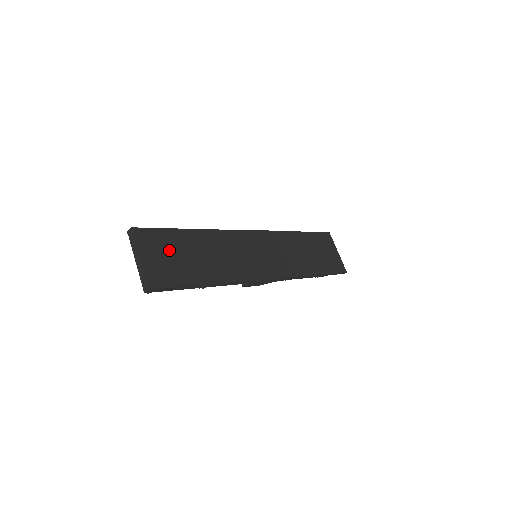
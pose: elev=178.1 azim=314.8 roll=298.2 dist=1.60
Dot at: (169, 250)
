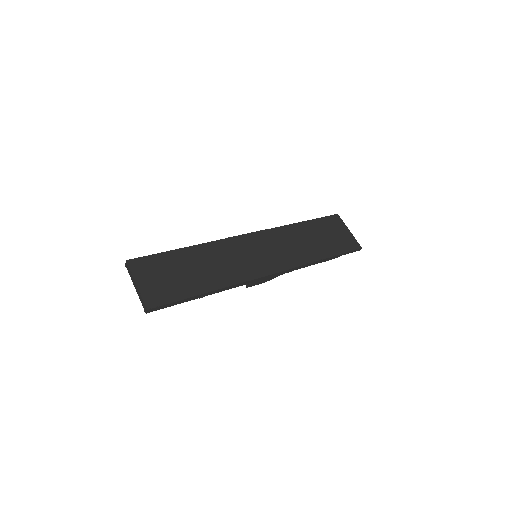
Dot at: (164, 271)
